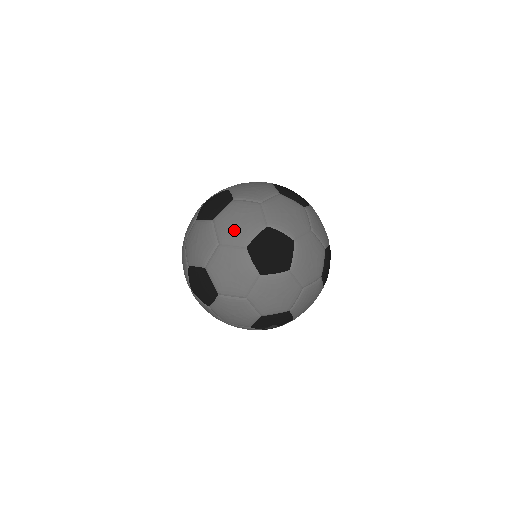
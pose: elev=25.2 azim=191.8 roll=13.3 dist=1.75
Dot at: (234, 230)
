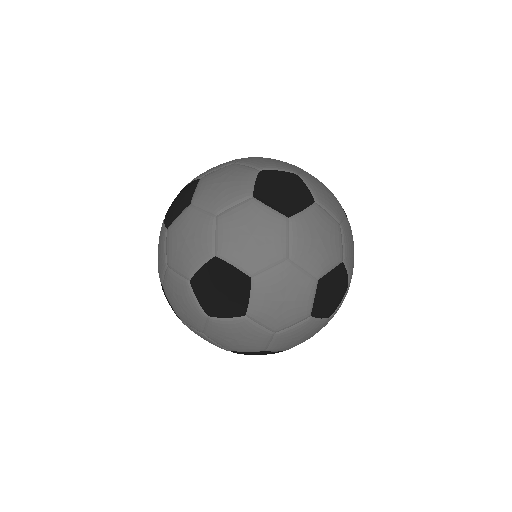
Dot at: (179, 253)
